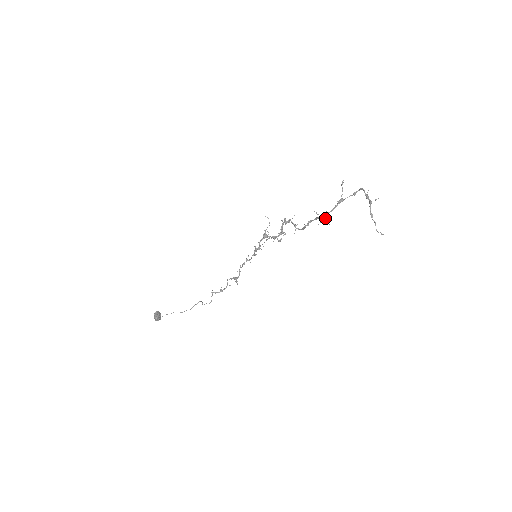
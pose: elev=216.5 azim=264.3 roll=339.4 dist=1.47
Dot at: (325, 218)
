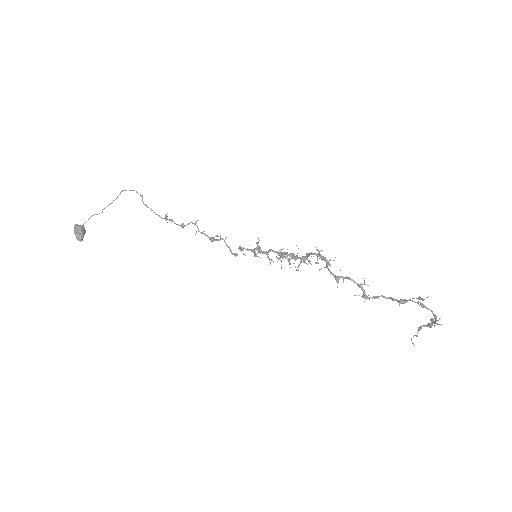
Dot at: (371, 297)
